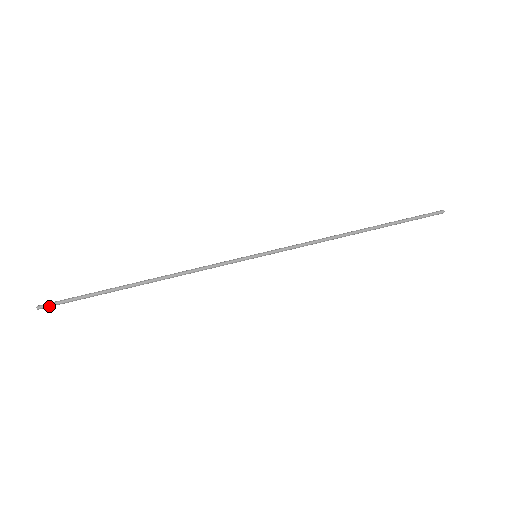
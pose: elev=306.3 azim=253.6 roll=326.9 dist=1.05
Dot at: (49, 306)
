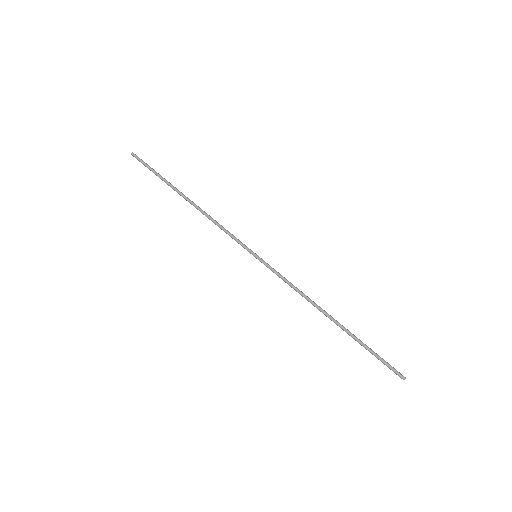
Dot at: (137, 159)
